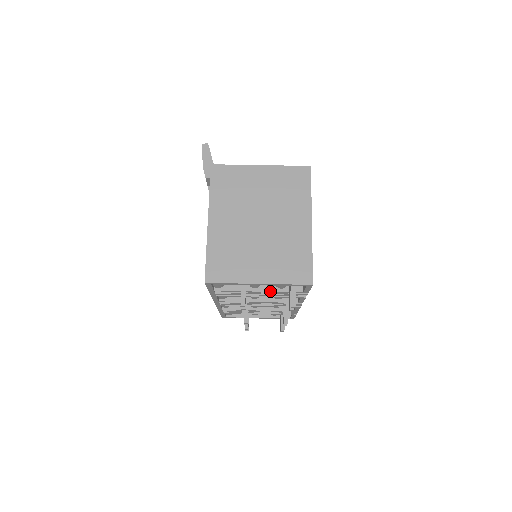
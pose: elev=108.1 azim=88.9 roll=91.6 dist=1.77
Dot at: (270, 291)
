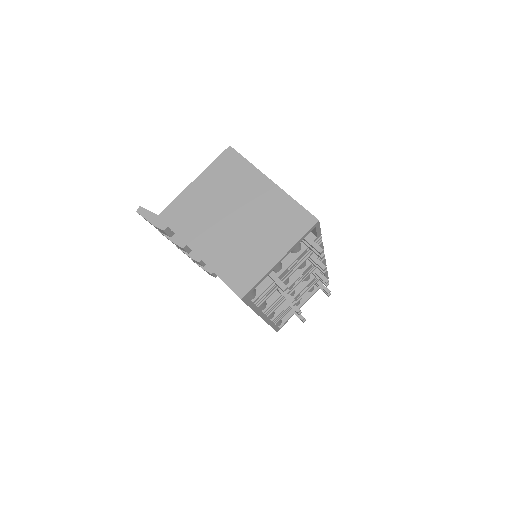
Dot at: (293, 261)
